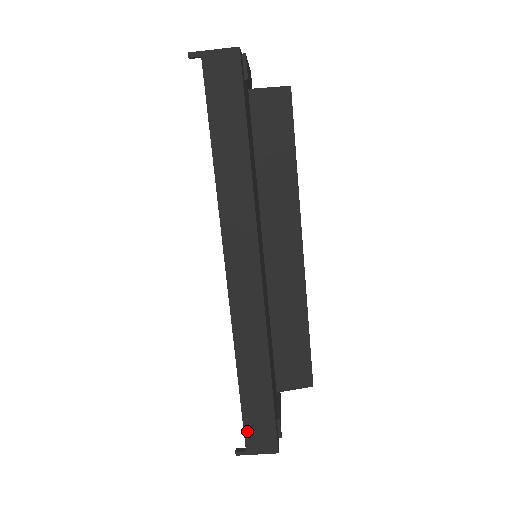
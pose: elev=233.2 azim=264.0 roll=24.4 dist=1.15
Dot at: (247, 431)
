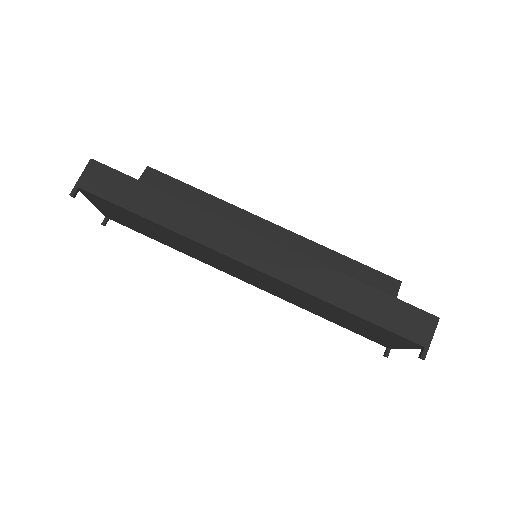
Dot at: (404, 334)
